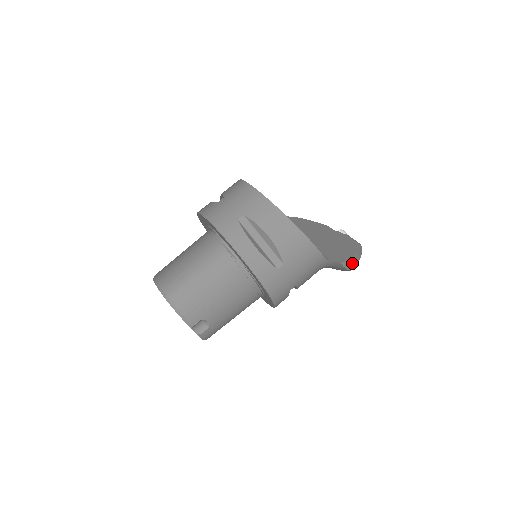
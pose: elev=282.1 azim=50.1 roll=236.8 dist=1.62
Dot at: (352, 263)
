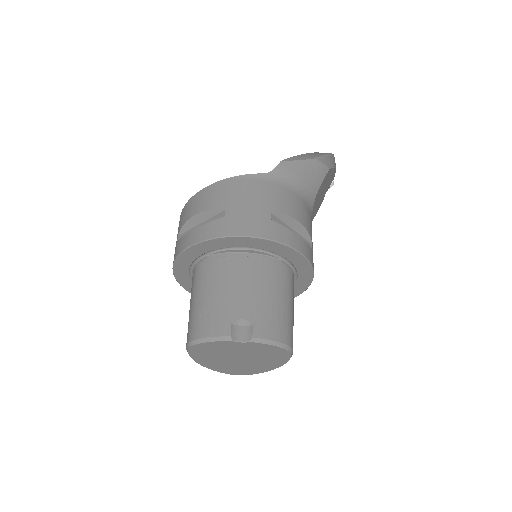
Dot at: (309, 156)
